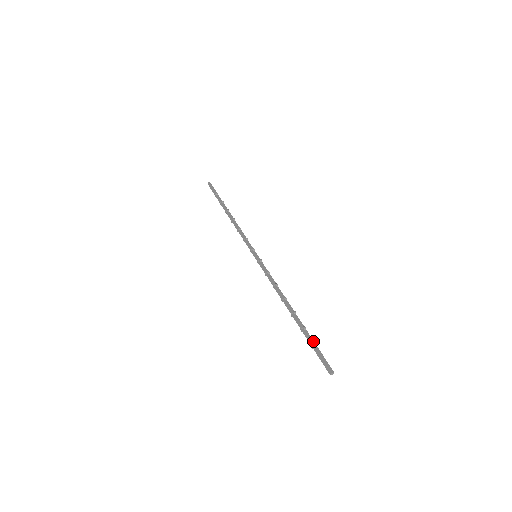
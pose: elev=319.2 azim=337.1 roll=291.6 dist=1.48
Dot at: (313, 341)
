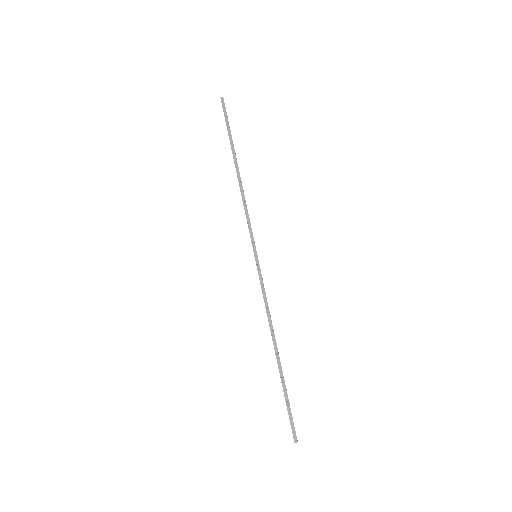
Dot at: (287, 399)
